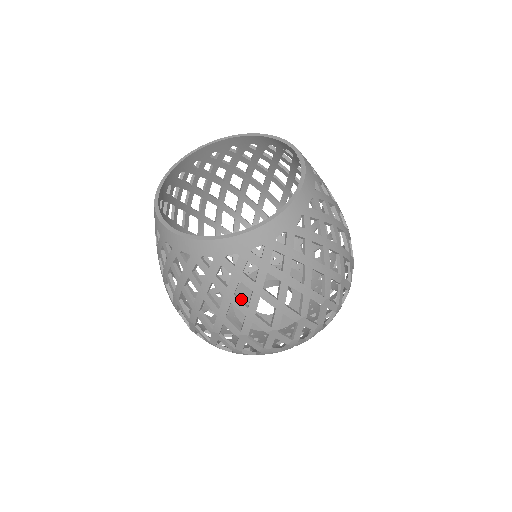
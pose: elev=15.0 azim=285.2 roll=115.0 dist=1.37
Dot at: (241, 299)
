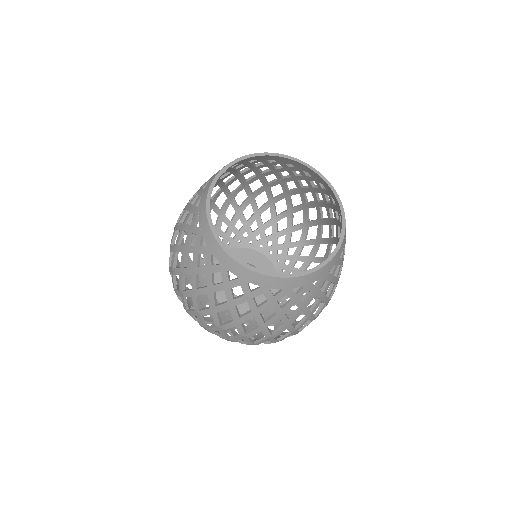
Dot at: occluded
